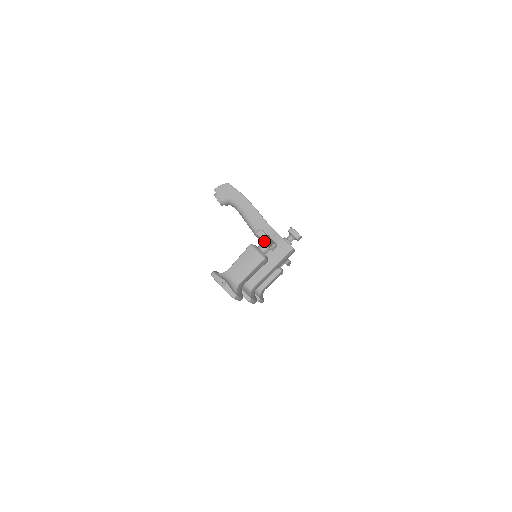
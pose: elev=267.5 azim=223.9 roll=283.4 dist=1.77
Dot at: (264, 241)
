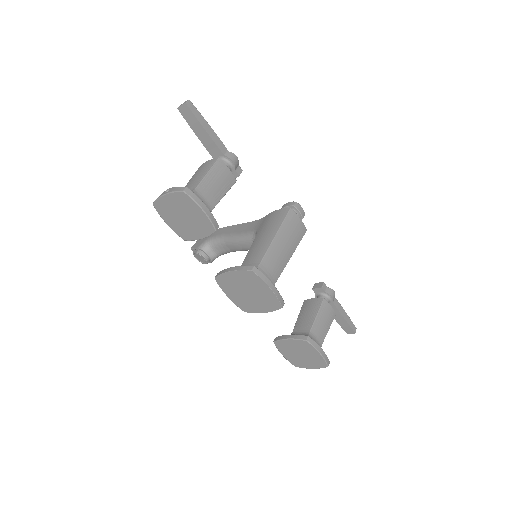
Dot at: (193, 114)
